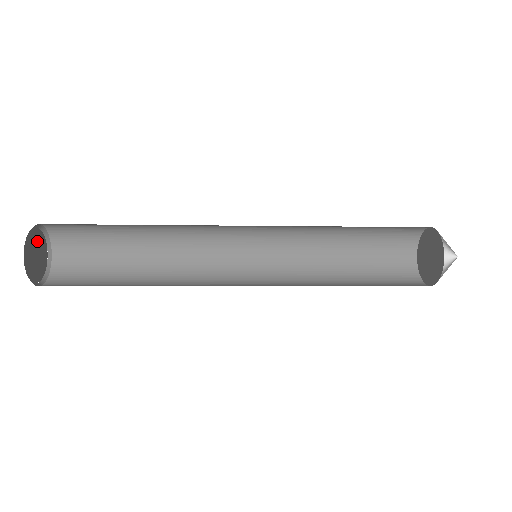
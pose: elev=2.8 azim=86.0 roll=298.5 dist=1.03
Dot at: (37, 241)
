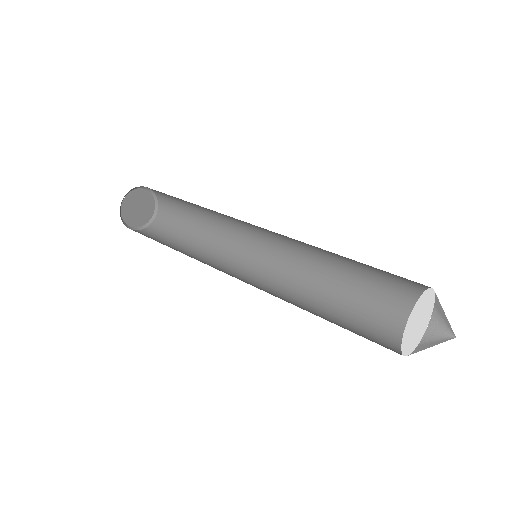
Dot at: (142, 198)
